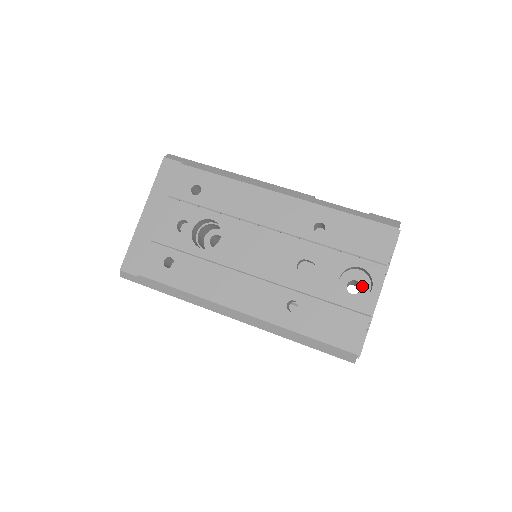
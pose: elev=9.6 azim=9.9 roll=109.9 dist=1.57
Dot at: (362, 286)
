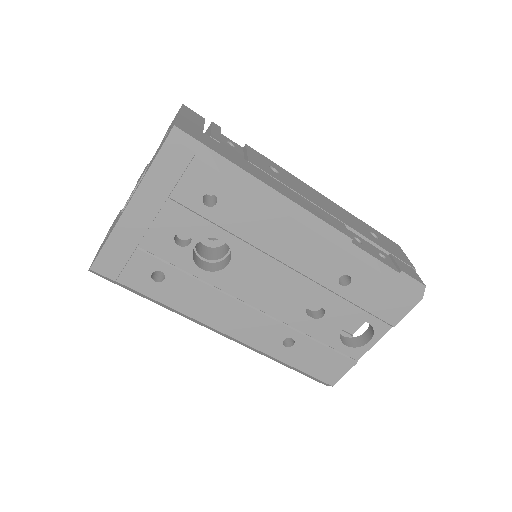
Dot at: occluded
